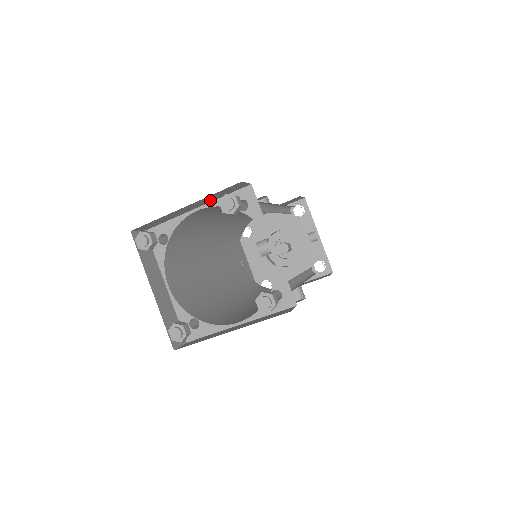
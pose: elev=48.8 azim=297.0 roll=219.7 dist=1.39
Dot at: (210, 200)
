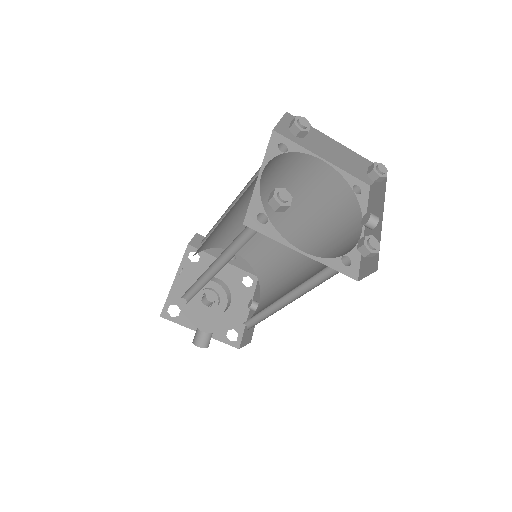
Dot at: (342, 163)
